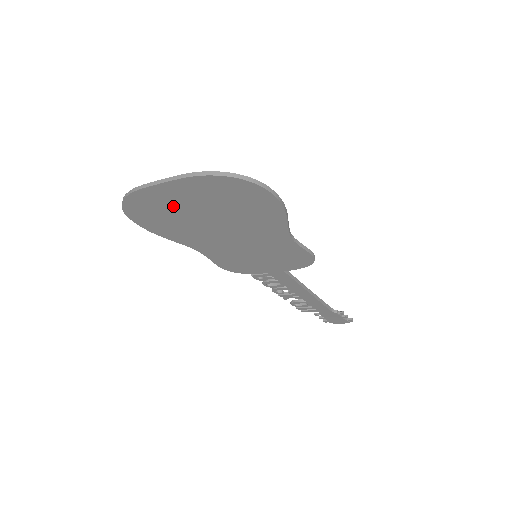
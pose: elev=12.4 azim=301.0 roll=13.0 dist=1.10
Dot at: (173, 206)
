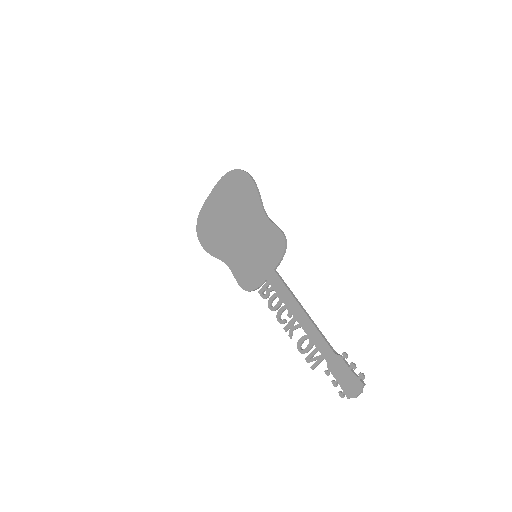
Dot at: (214, 213)
